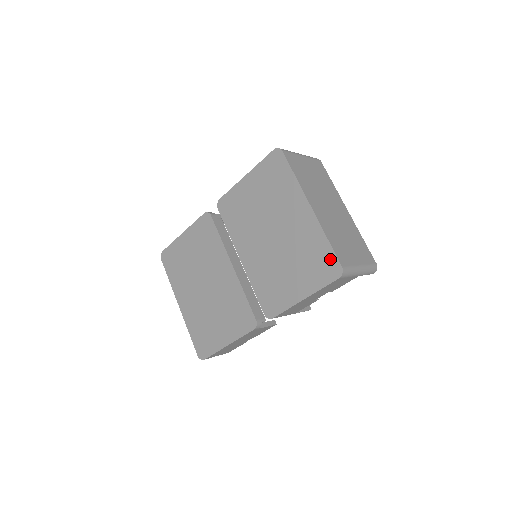
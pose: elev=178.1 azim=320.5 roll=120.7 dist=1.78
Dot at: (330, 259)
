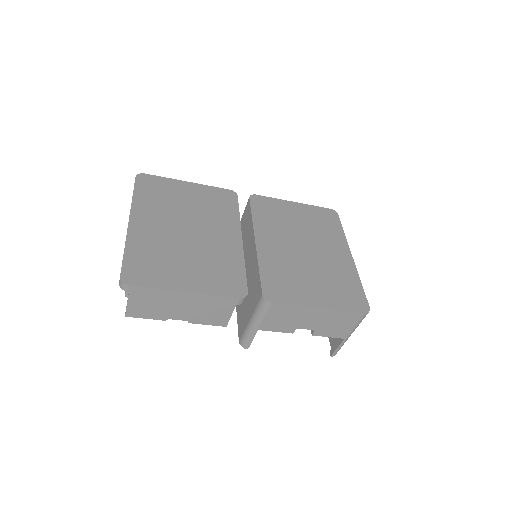
Dot at: (360, 296)
